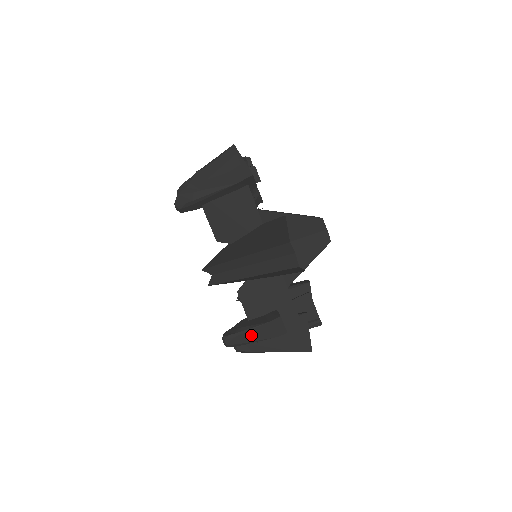
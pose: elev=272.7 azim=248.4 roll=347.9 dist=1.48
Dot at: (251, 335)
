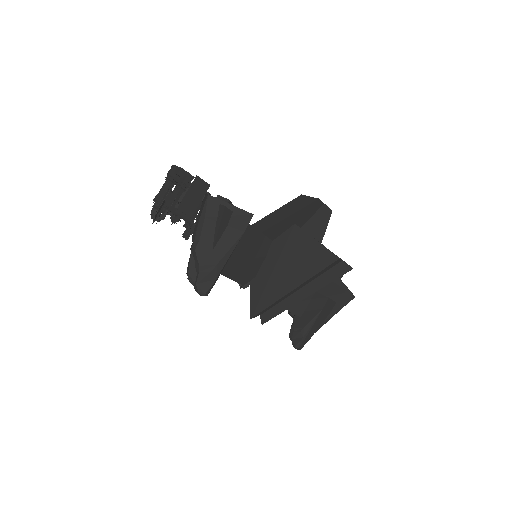
Dot at: (314, 328)
